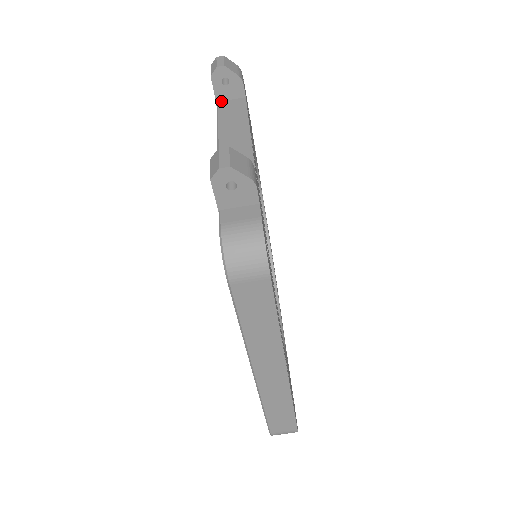
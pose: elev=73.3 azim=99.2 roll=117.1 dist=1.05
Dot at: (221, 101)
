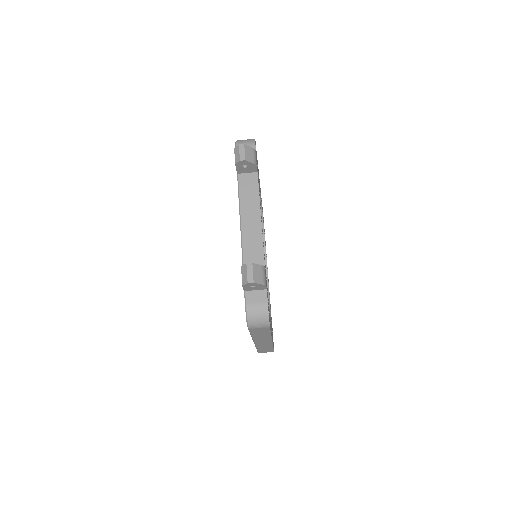
Dot at: (240, 173)
